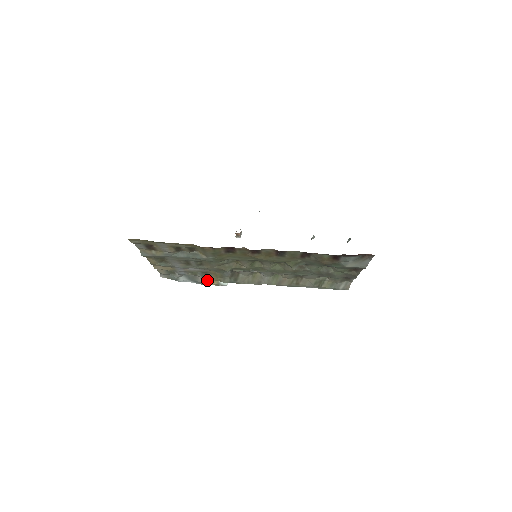
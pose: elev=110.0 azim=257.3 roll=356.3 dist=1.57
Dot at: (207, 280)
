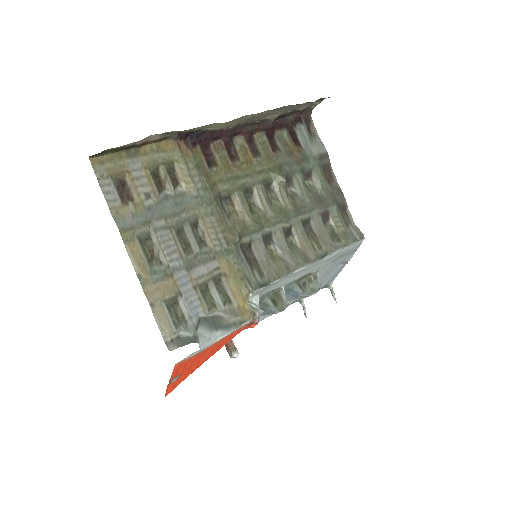
Dot at: (234, 312)
